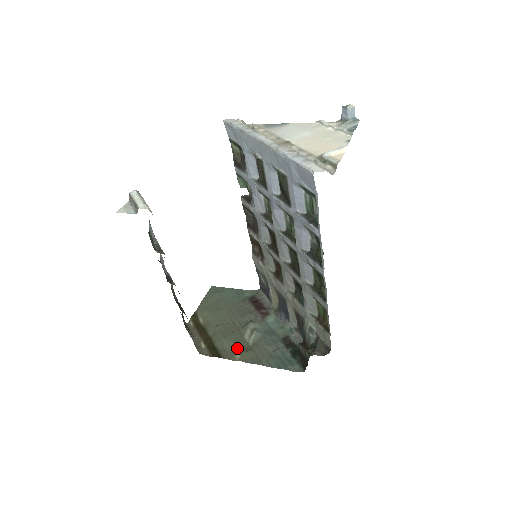
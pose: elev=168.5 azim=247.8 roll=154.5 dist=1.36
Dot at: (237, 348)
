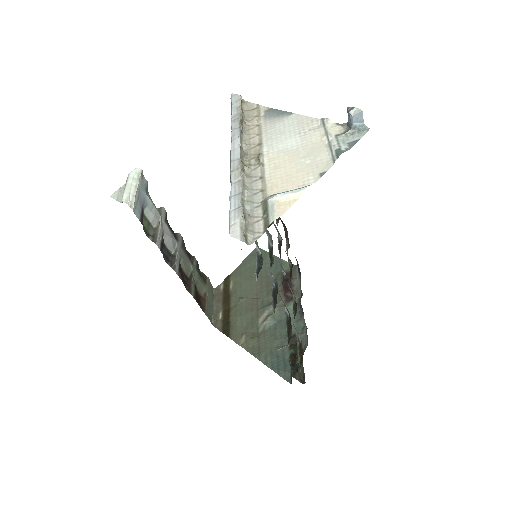
Dot at: (246, 331)
